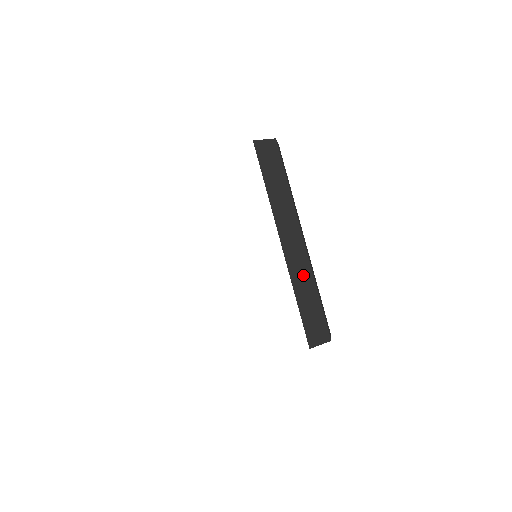
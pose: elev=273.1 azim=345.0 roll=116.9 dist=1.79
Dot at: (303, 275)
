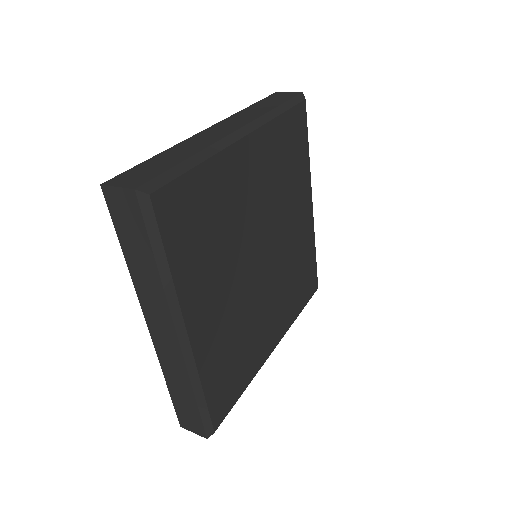
Dot at: (196, 145)
